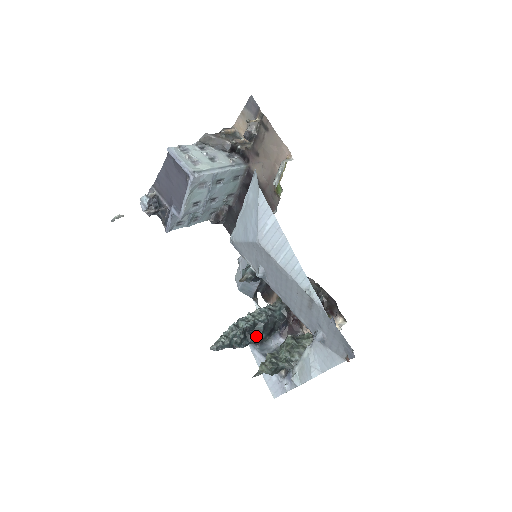
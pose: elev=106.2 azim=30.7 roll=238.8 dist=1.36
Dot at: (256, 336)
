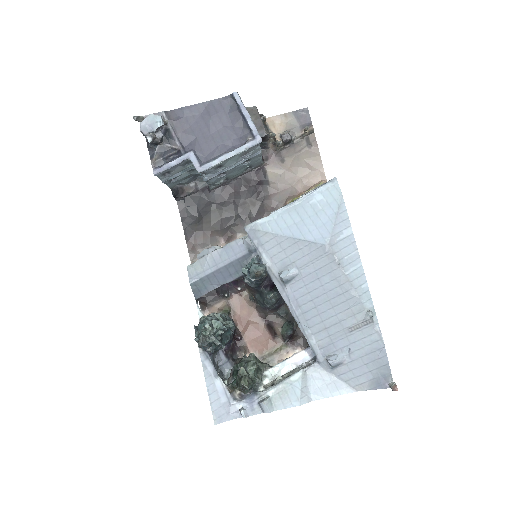
Dot at: (223, 343)
